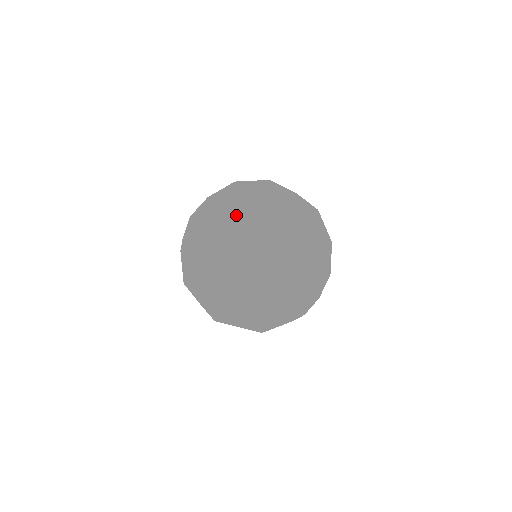
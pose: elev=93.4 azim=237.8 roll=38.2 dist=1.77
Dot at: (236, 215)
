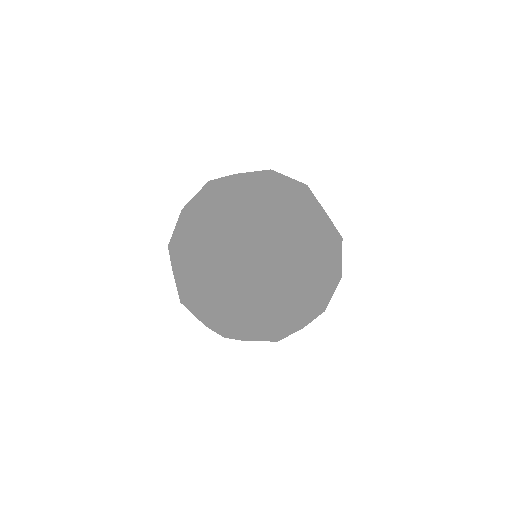
Dot at: occluded
